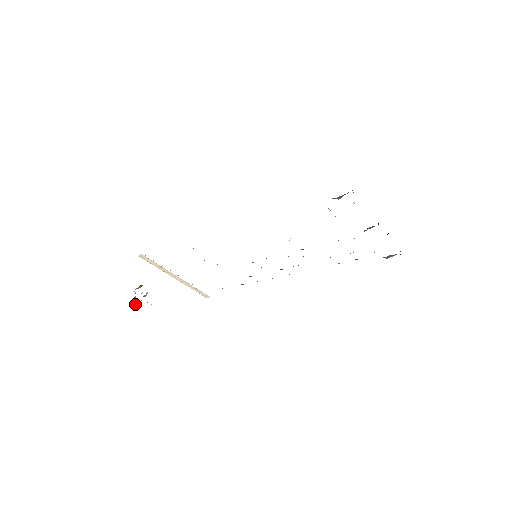
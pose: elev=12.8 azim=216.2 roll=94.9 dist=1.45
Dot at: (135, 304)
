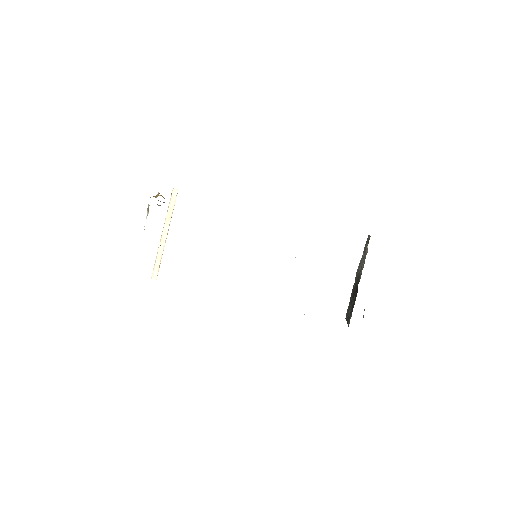
Dot at: (154, 196)
